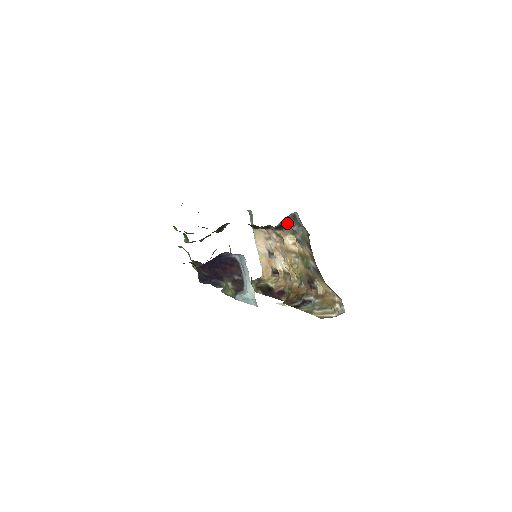
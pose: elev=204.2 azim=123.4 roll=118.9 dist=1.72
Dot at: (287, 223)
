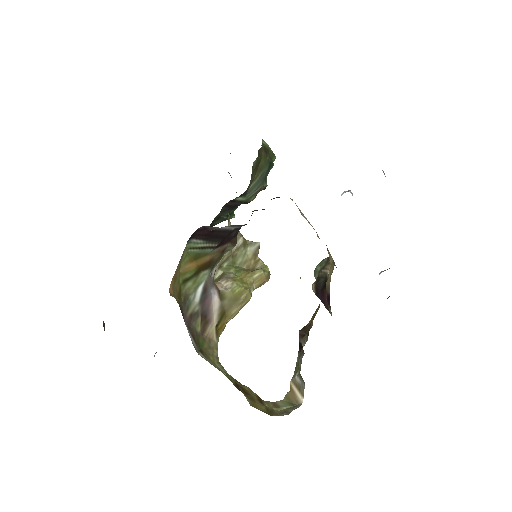
Dot at: occluded
